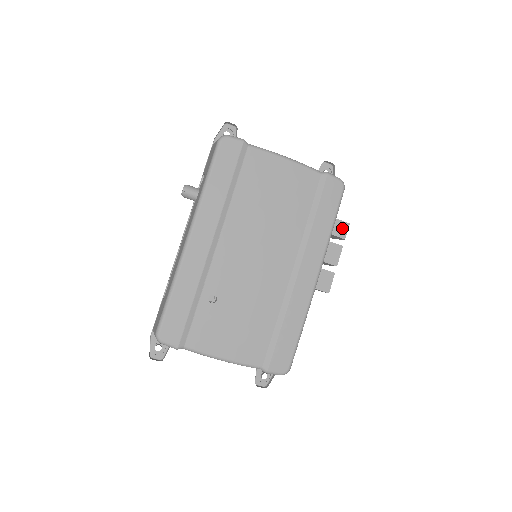
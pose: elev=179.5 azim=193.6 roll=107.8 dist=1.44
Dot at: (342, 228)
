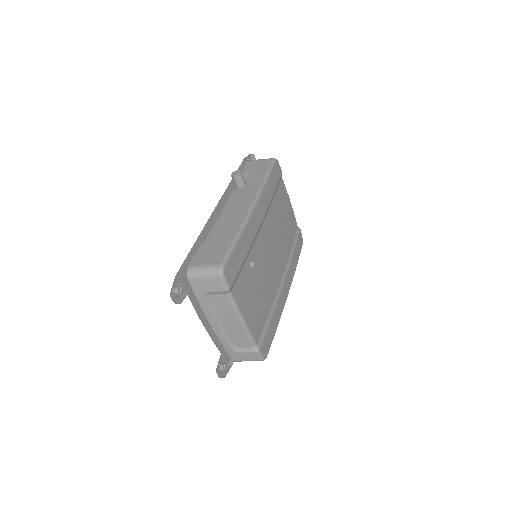
Dot at: occluded
